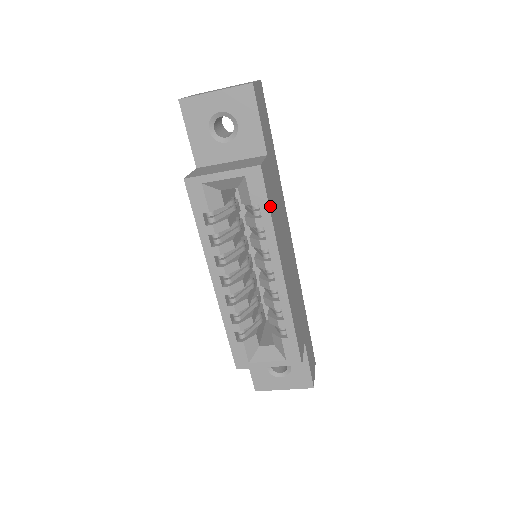
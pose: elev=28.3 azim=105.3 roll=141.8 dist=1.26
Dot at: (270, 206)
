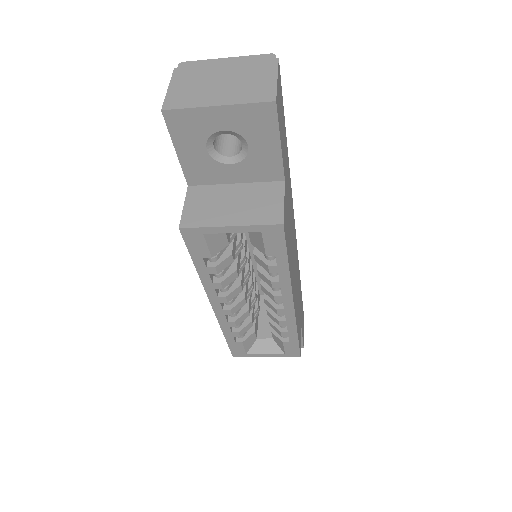
Dot at: (288, 253)
